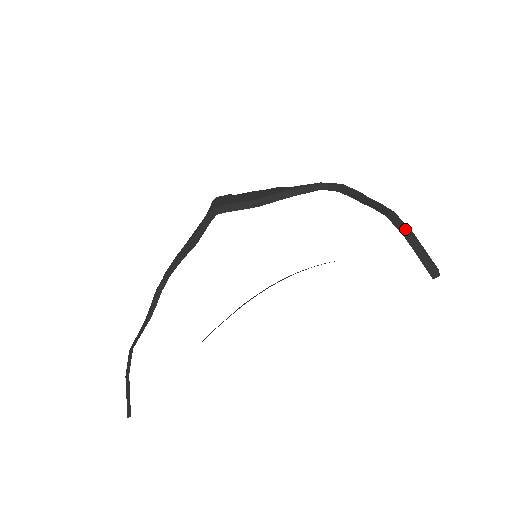
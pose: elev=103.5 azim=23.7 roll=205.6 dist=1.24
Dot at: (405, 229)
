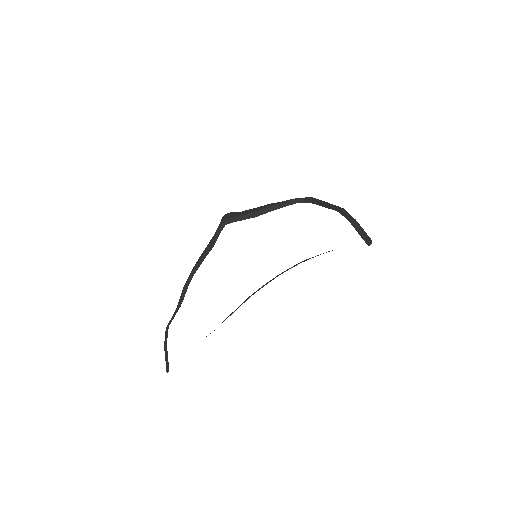
Dot at: (350, 218)
